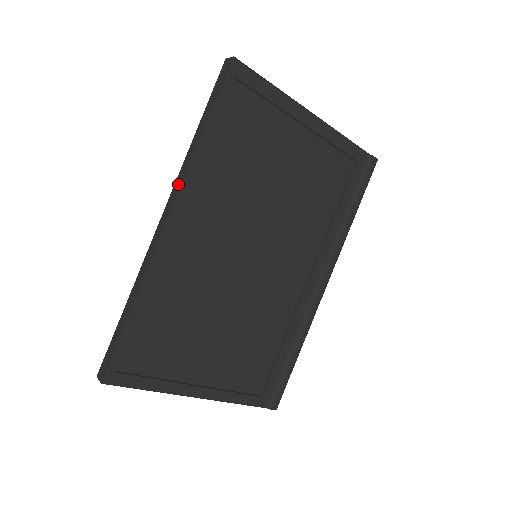
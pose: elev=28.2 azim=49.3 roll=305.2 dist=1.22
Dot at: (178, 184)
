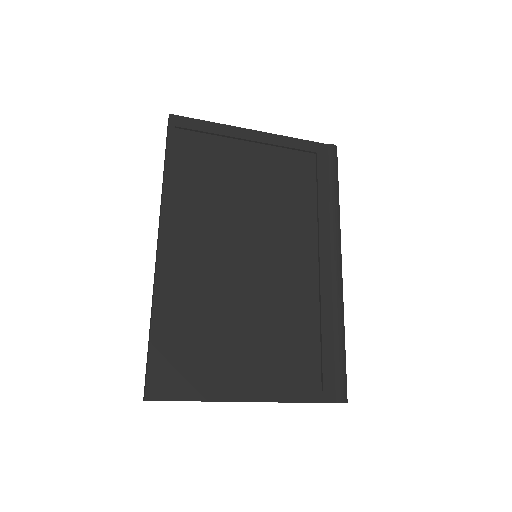
Dot at: (160, 215)
